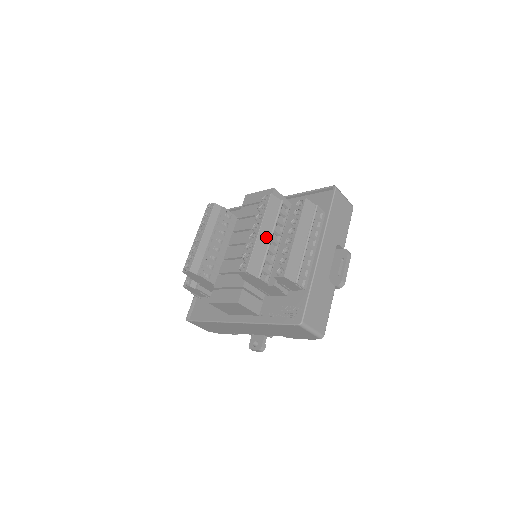
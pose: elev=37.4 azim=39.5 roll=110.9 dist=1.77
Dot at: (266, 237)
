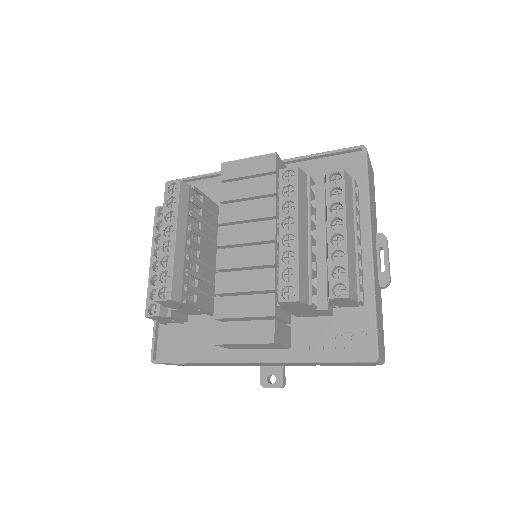
Dot at: (305, 237)
